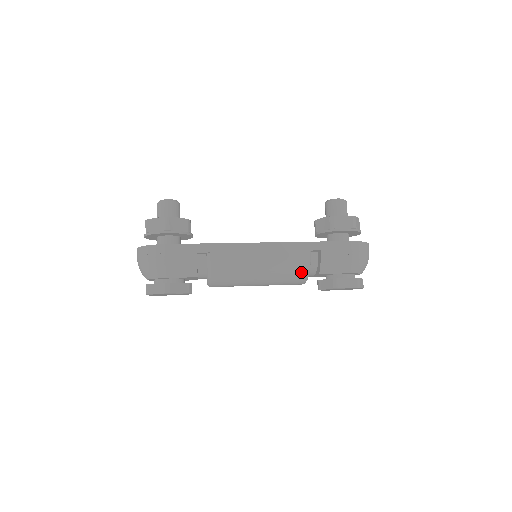
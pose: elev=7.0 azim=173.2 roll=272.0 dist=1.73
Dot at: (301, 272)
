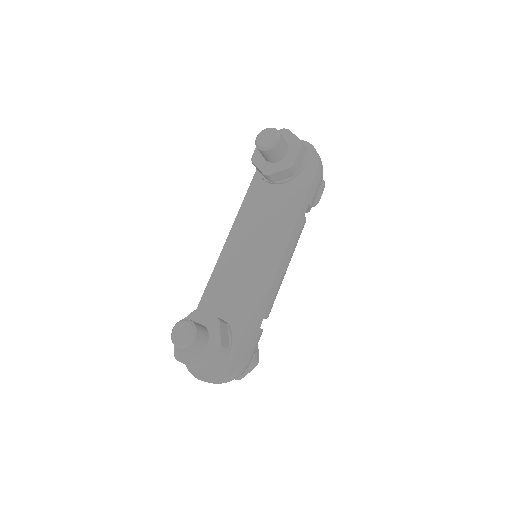
Dot at: occluded
